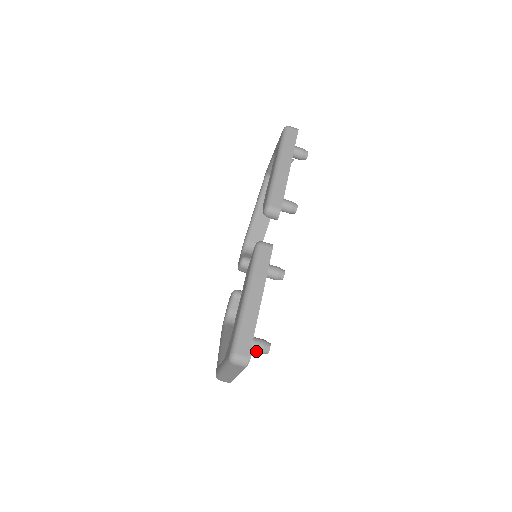
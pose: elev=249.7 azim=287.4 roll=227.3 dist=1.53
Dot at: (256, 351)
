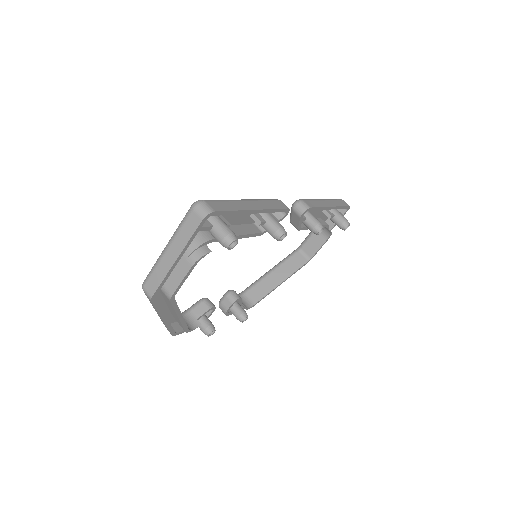
Dot at: (220, 232)
